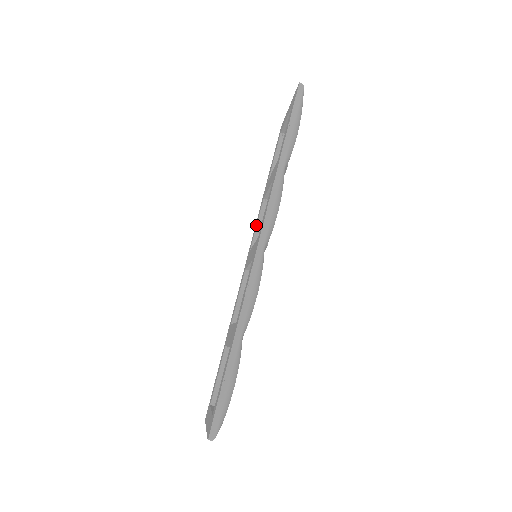
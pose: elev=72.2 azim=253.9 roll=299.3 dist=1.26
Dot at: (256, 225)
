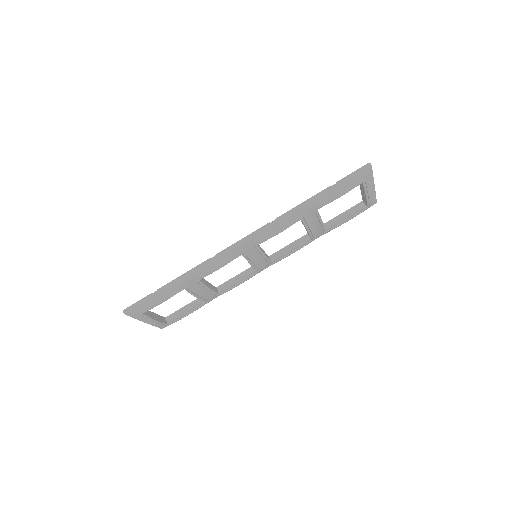
Dot at: (287, 245)
